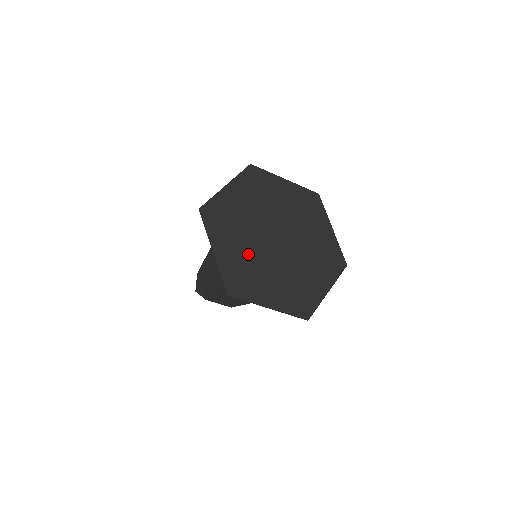
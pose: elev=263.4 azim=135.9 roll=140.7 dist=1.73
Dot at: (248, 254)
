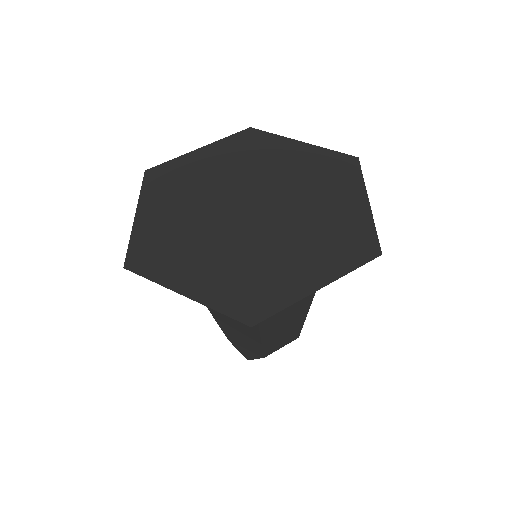
Dot at: (231, 257)
